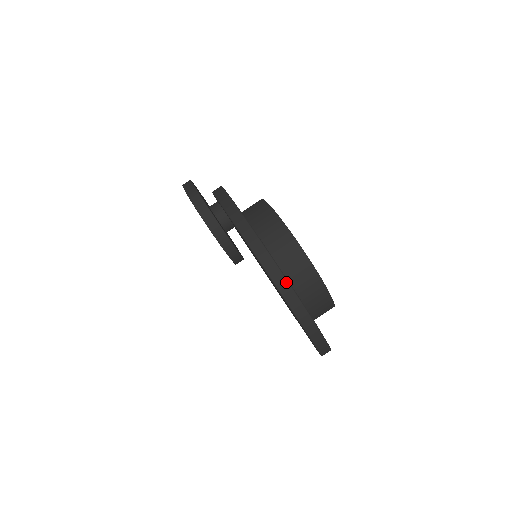
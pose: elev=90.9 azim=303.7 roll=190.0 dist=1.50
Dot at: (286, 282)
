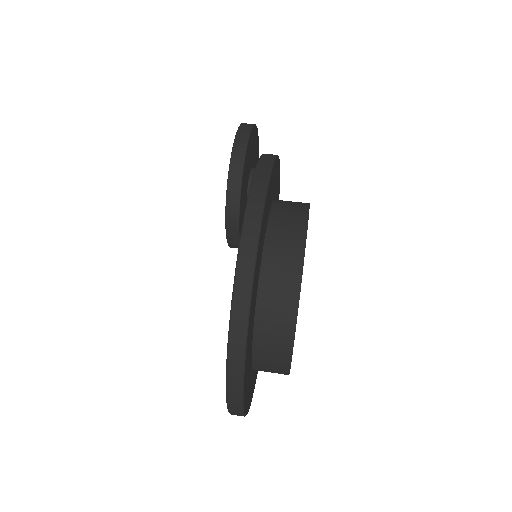
Dot at: (246, 314)
